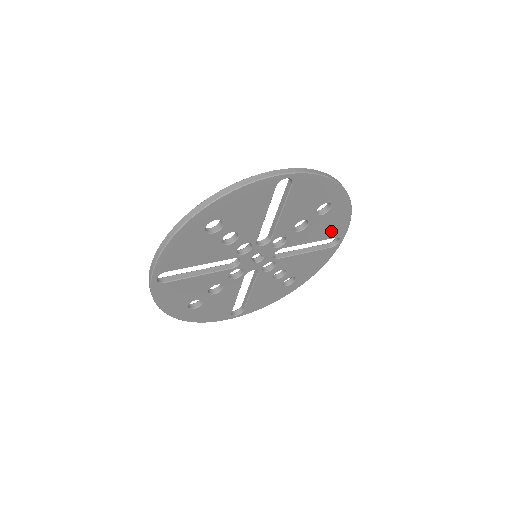
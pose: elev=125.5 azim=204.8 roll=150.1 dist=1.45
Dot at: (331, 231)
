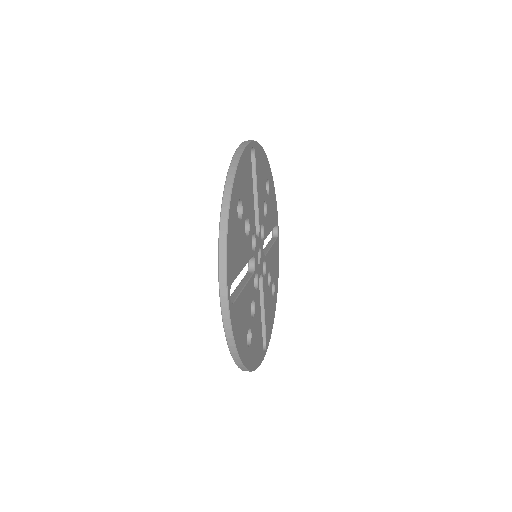
Dot at: (268, 324)
